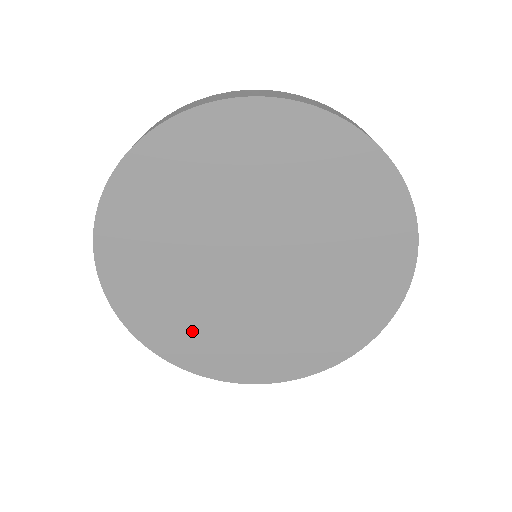
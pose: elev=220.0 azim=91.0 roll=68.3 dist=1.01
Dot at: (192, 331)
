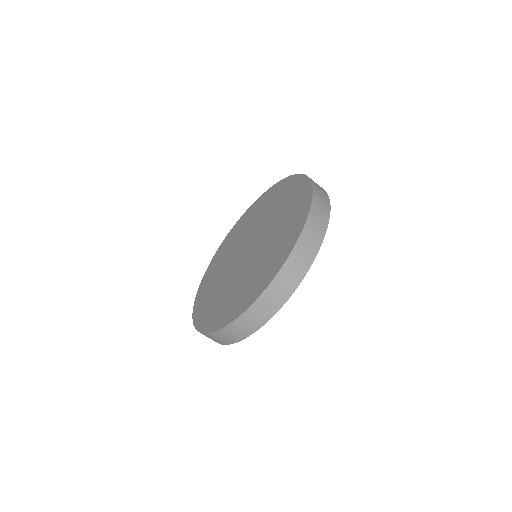
Dot at: (237, 297)
